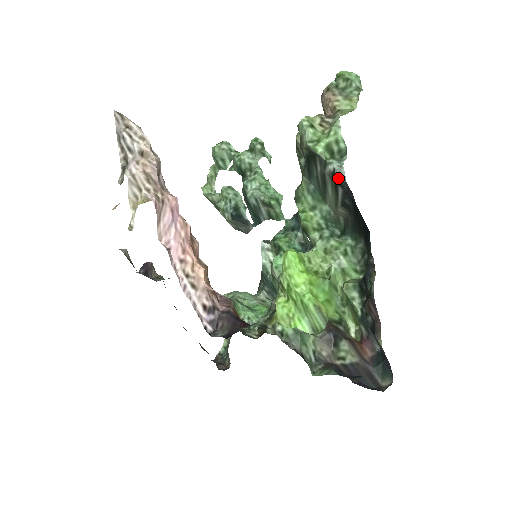
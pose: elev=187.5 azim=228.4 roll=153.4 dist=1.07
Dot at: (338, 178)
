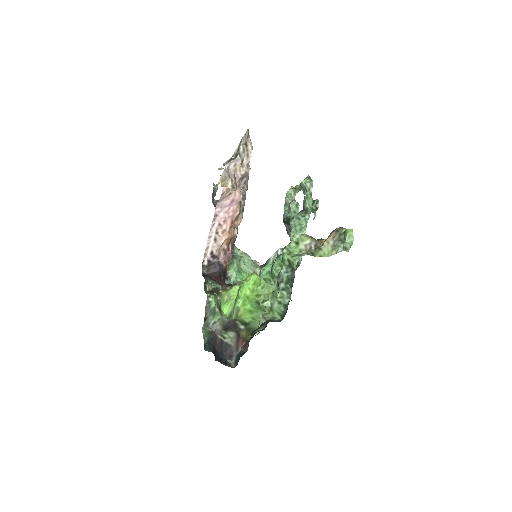
Dot at: (278, 278)
